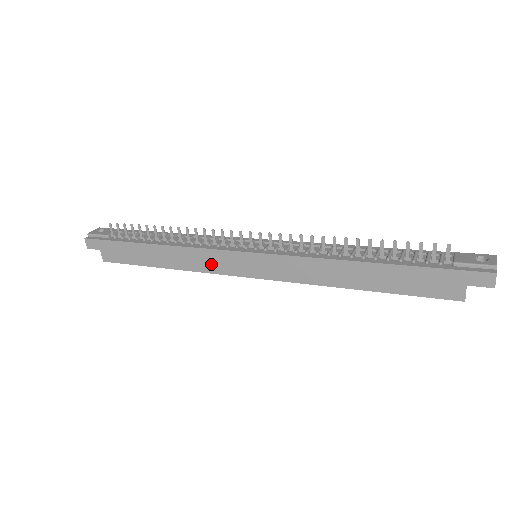
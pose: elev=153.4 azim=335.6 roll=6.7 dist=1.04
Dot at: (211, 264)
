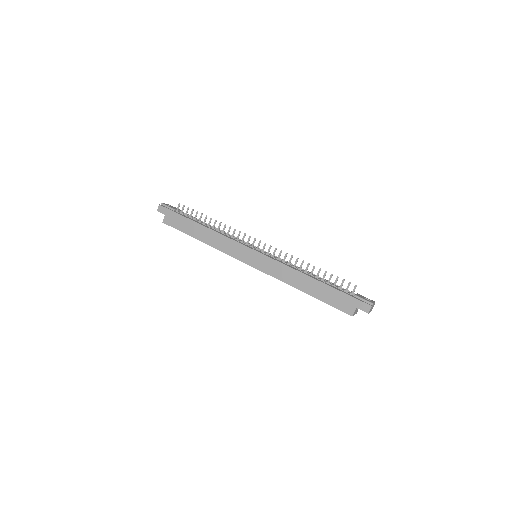
Dot at: (230, 249)
